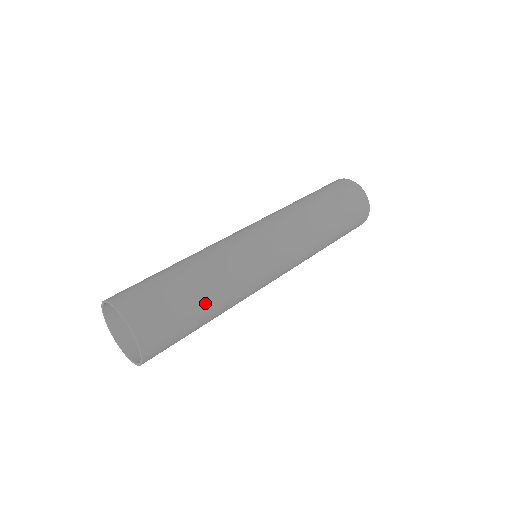
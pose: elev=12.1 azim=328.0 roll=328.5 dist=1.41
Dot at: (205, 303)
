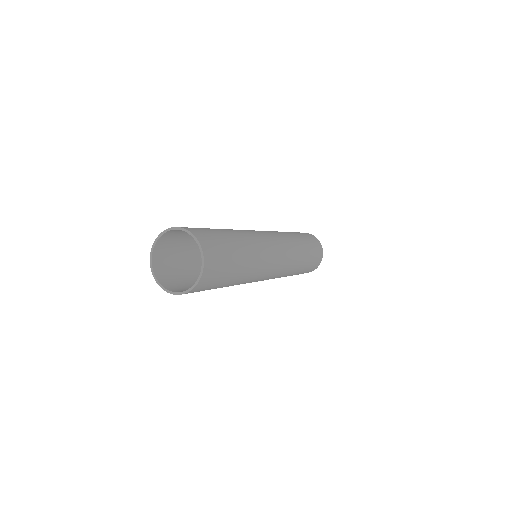
Dot at: (242, 260)
